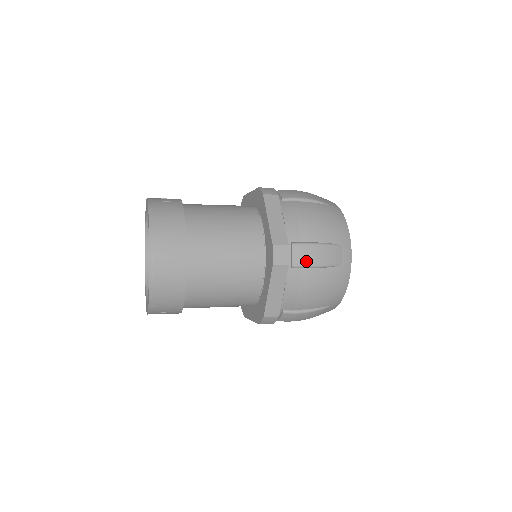
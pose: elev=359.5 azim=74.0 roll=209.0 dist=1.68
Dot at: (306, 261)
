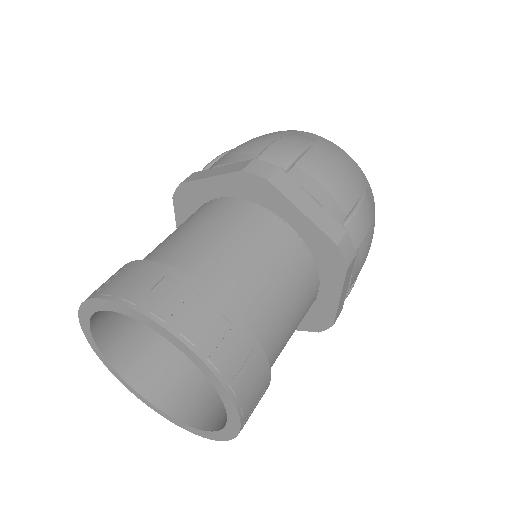
Dot at: (362, 235)
